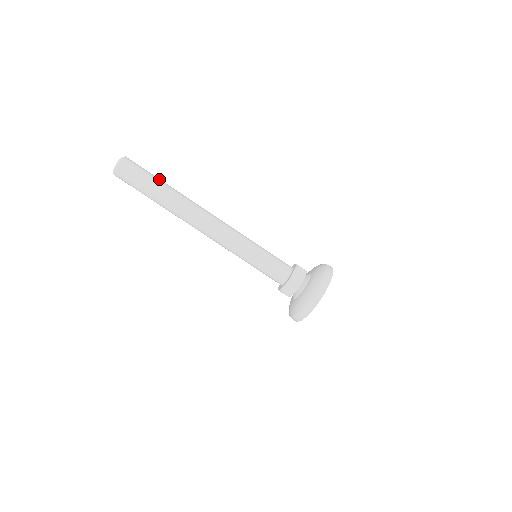
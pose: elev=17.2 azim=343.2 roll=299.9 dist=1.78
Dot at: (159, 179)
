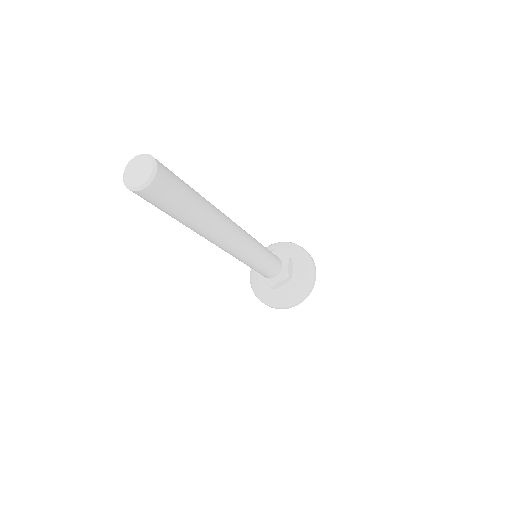
Dot at: occluded
